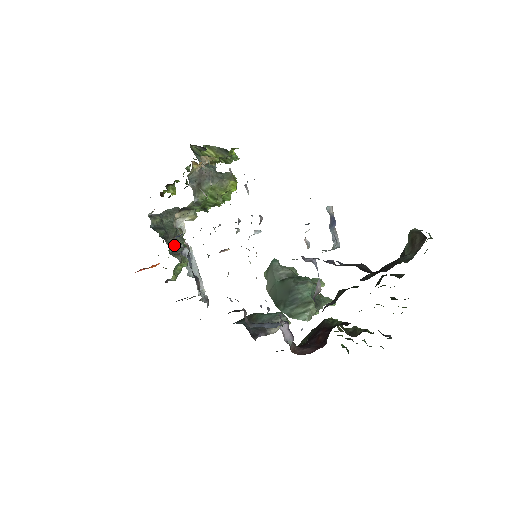
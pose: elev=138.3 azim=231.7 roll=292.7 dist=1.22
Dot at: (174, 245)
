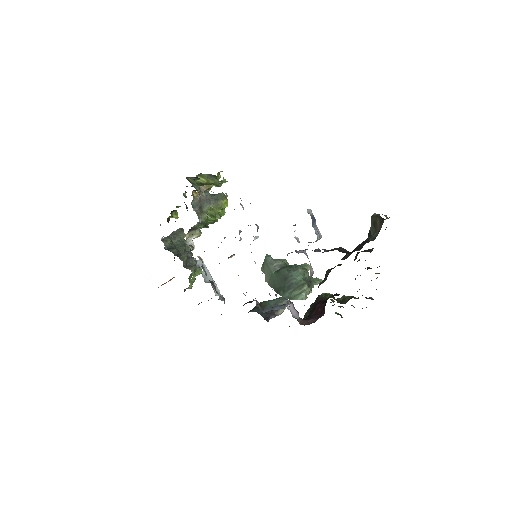
Dot at: occluded
